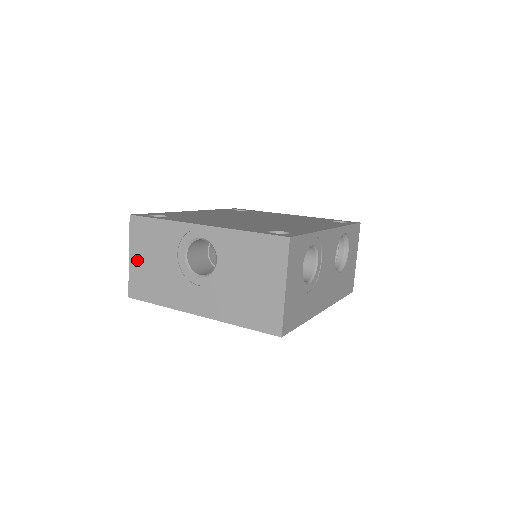
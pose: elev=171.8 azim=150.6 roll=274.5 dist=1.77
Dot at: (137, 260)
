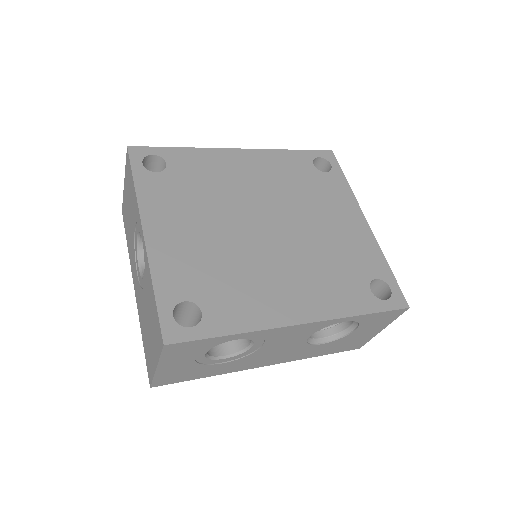
Dot at: (126, 192)
